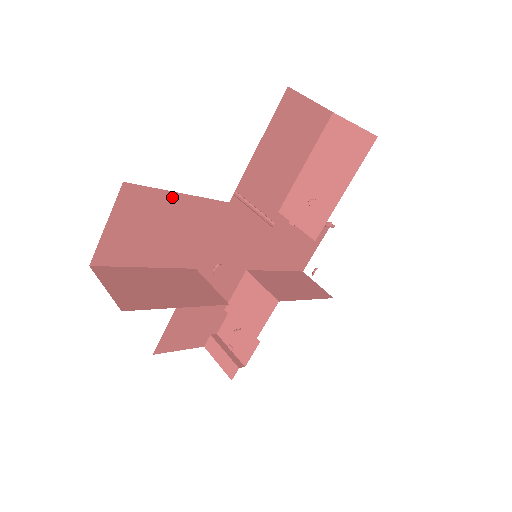
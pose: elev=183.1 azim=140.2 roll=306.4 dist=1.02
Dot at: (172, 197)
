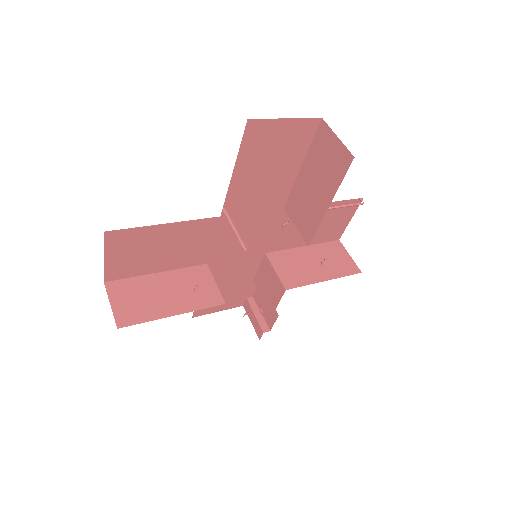
Dot at: (157, 228)
